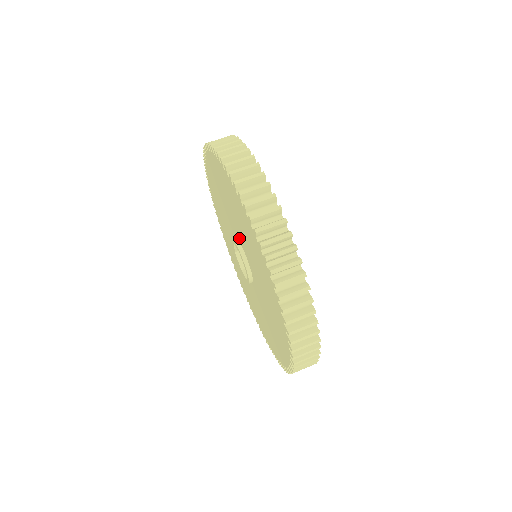
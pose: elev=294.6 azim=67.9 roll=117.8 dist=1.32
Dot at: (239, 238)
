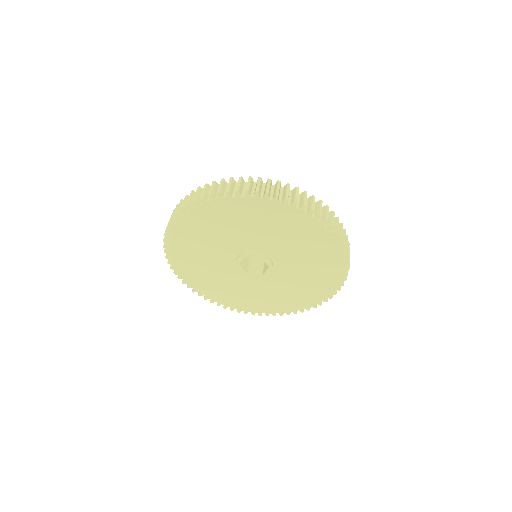
Dot at: (259, 247)
